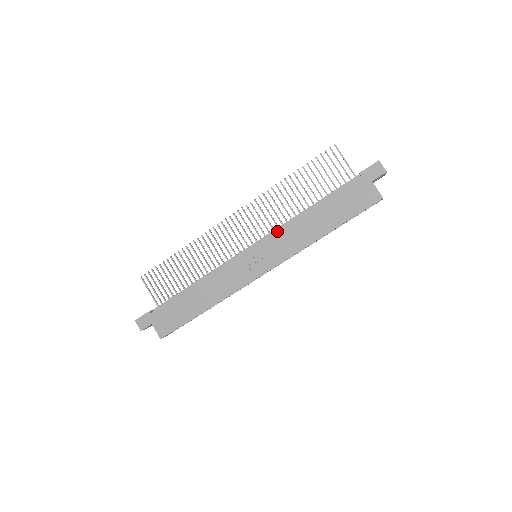
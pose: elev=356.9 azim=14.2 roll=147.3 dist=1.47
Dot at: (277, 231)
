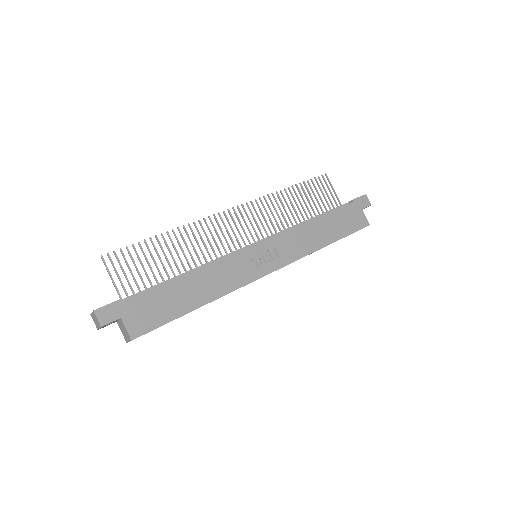
Dot at: (286, 232)
